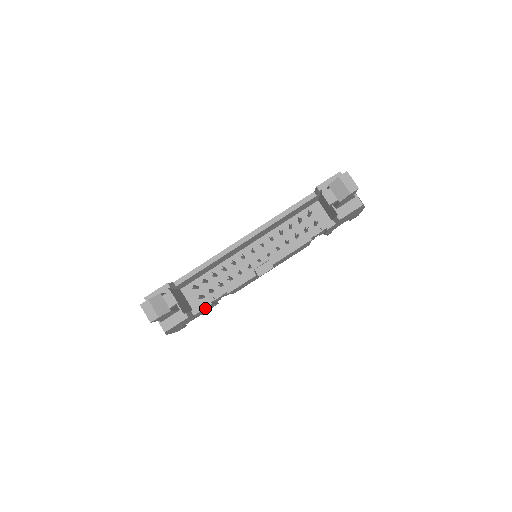
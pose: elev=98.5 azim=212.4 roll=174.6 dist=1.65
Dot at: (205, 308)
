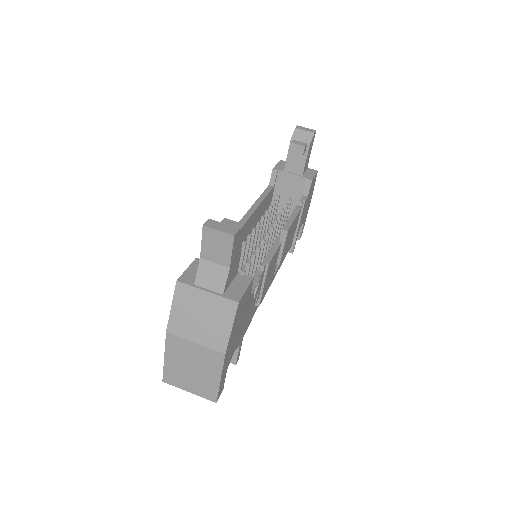
Dot at: occluded
